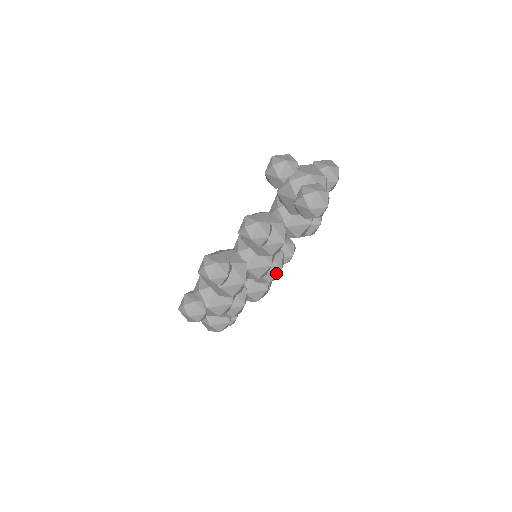
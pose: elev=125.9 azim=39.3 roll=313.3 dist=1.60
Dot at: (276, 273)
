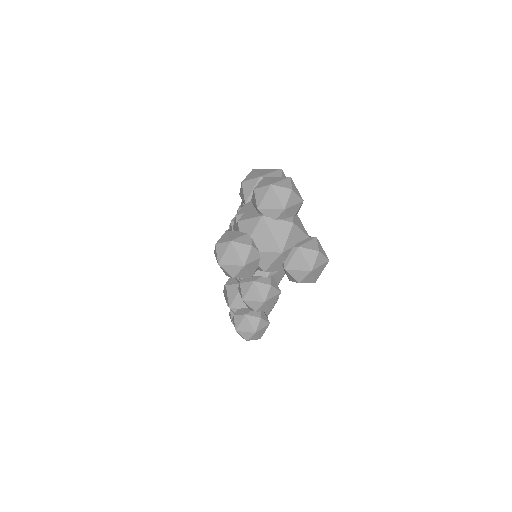
Dot at: occluded
